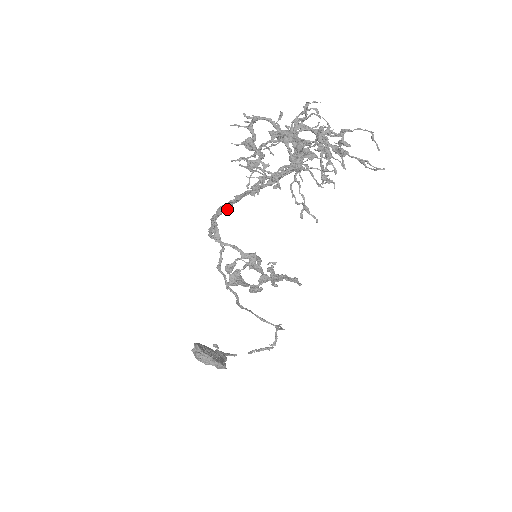
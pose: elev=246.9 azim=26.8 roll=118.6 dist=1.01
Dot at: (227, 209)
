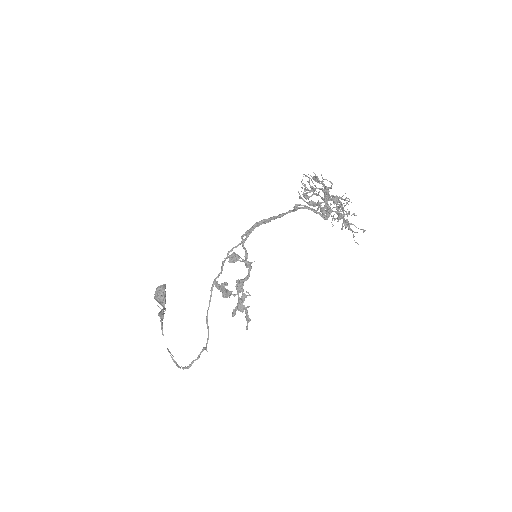
Dot at: (268, 222)
